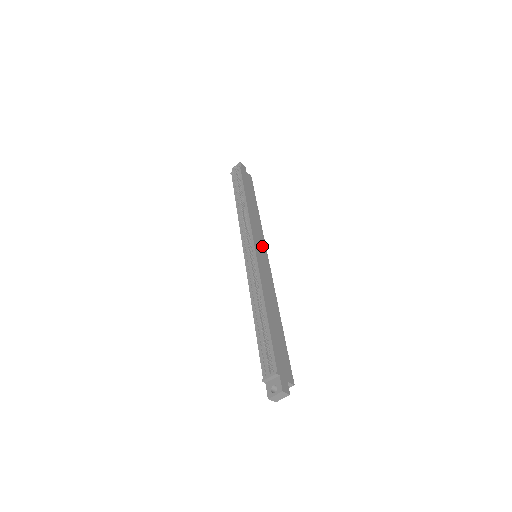
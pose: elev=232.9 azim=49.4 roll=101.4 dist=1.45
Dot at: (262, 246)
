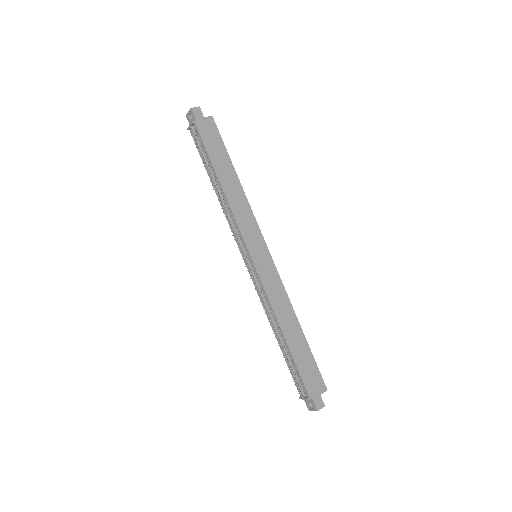
Dot at: (258, 241)
